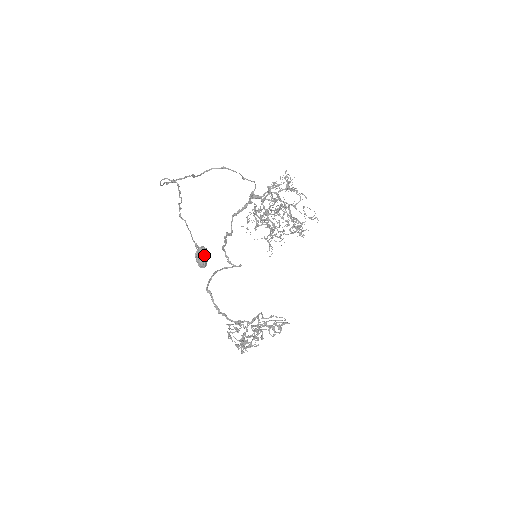
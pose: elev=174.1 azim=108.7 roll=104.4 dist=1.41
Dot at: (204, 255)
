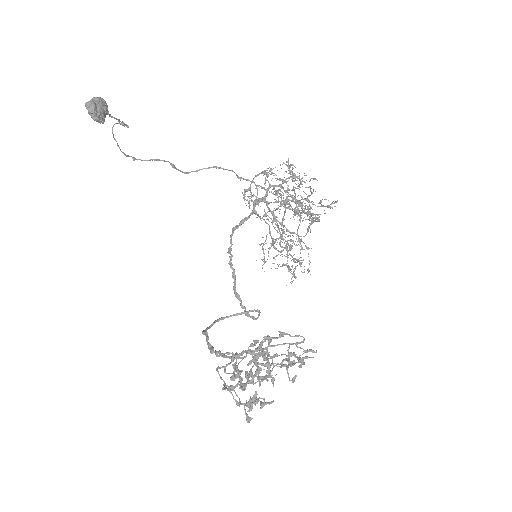
Dot at: (97, 100)
